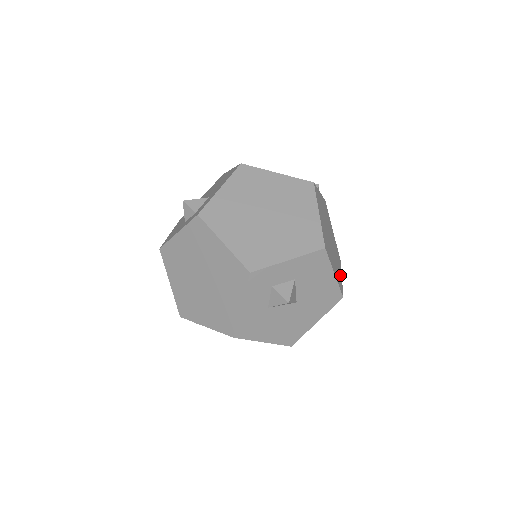
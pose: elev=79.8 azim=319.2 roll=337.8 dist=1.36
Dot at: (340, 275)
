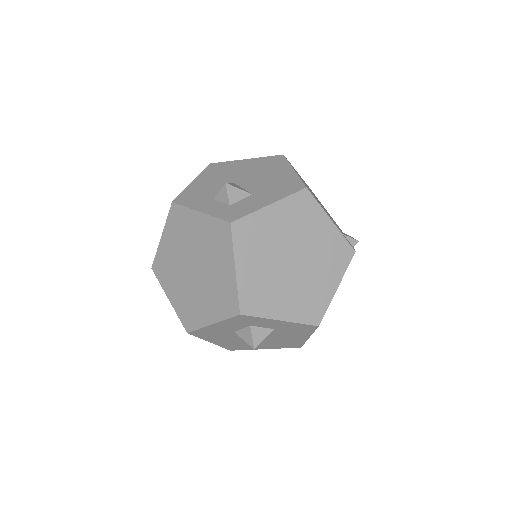
Dot at: occluded
